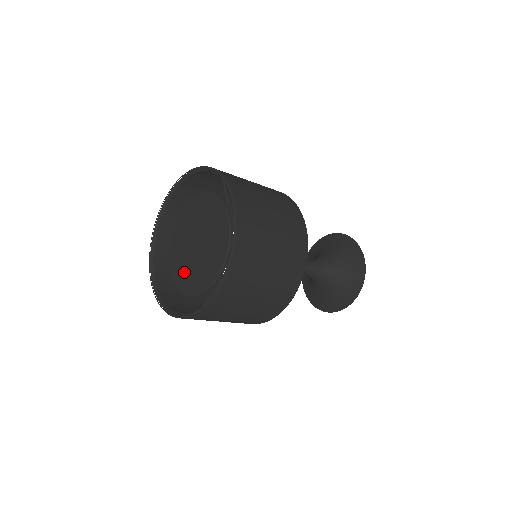
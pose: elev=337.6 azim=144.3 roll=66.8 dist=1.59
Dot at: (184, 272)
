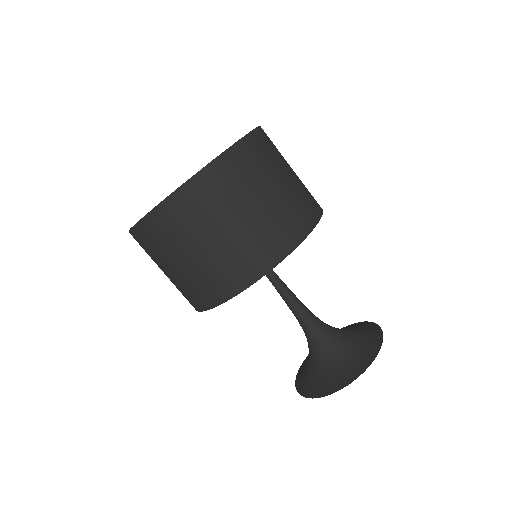
Dot at: occluded
